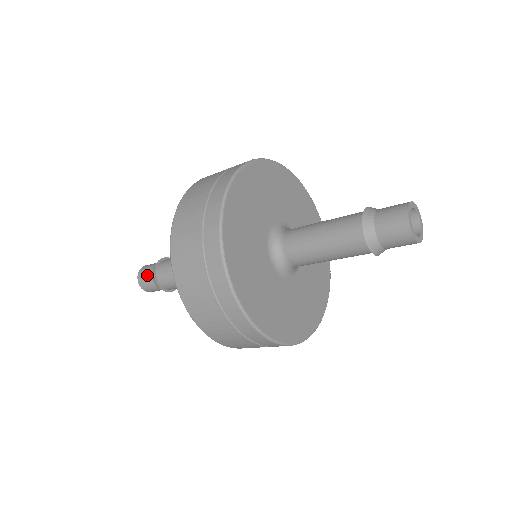
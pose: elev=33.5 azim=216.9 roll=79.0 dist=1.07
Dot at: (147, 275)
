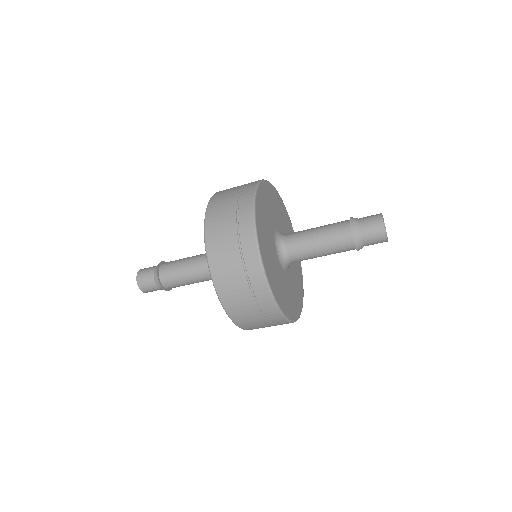
Dot at: (149, 281)
